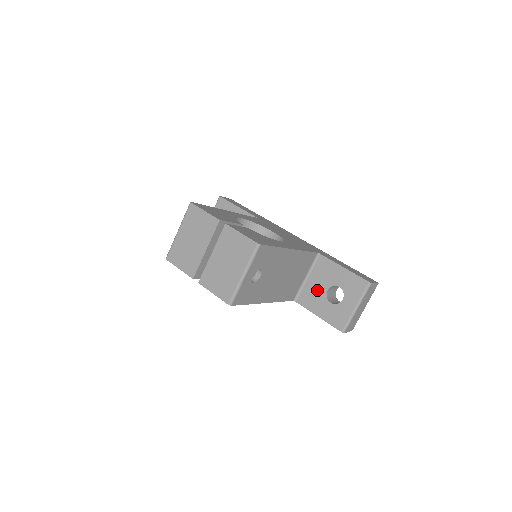
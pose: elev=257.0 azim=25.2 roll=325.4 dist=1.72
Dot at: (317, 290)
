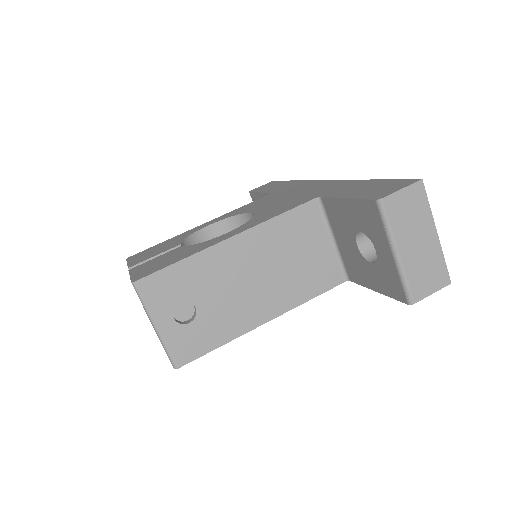
Dot at: (351, 252)
